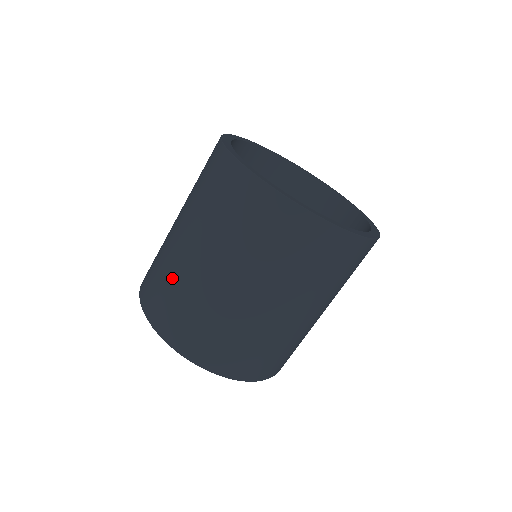
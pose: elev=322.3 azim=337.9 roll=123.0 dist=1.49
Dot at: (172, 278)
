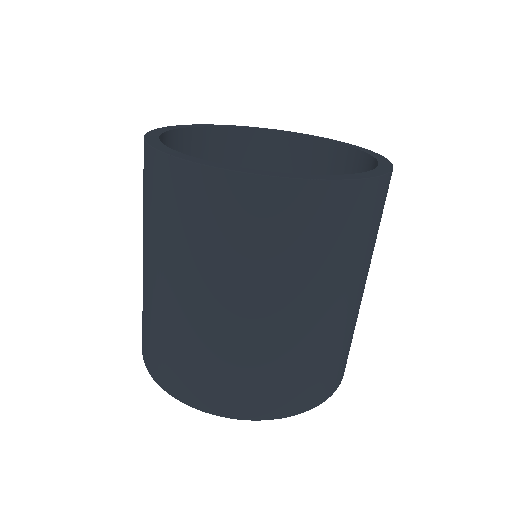
Dot at: (182, 341)
